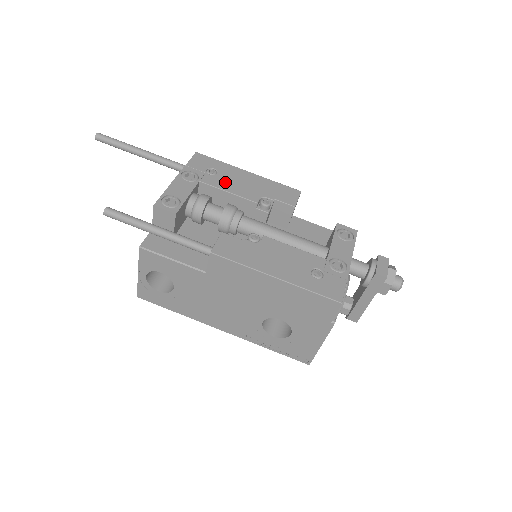
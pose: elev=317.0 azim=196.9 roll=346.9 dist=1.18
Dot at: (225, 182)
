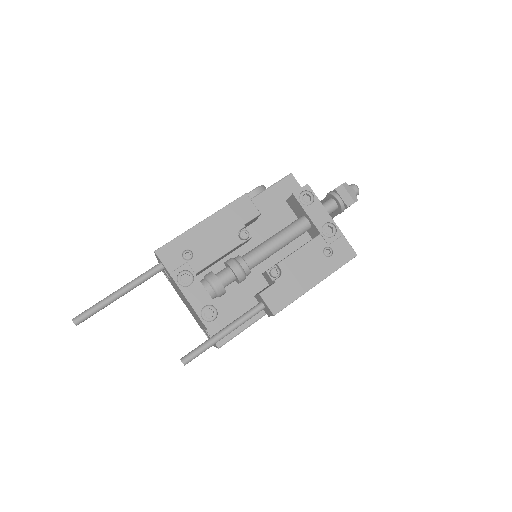
Dot at: (206, 253)
